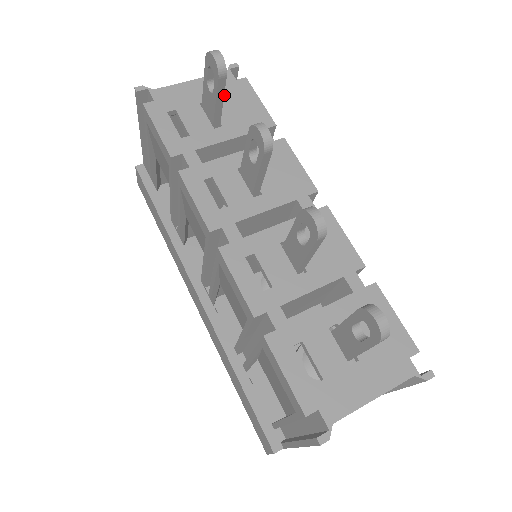
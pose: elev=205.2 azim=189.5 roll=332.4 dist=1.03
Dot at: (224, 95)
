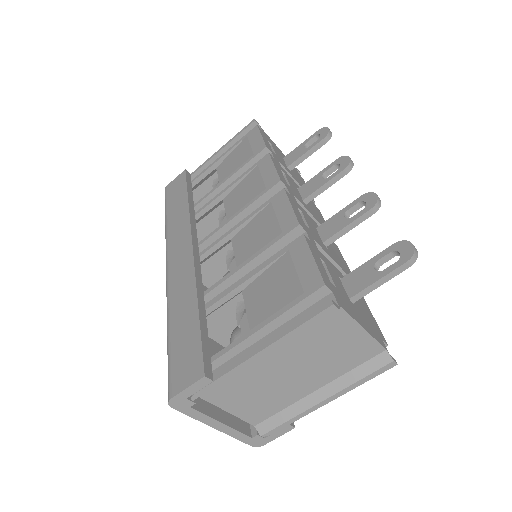
Dot at: (293, 169)
